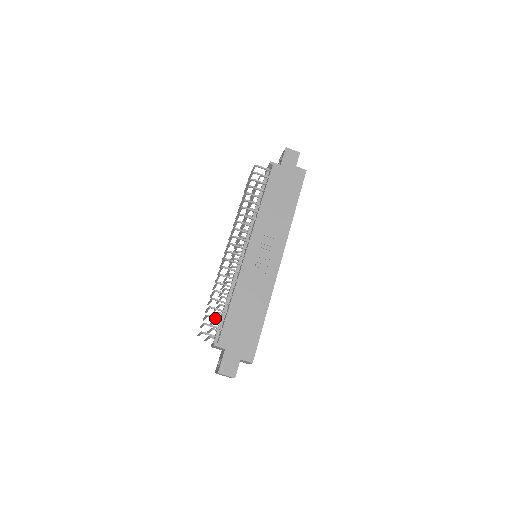
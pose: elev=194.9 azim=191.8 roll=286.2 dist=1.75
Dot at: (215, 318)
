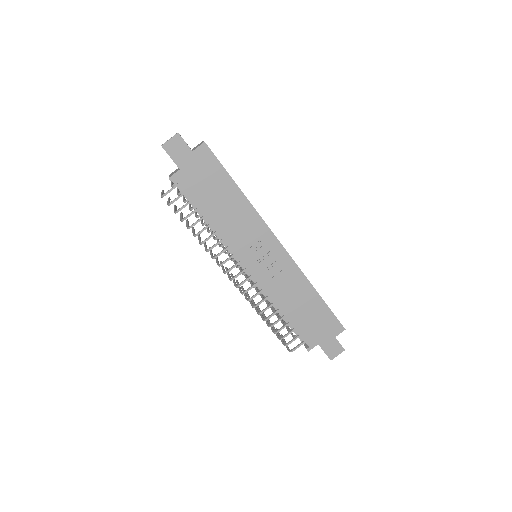
Dot at: occluded
